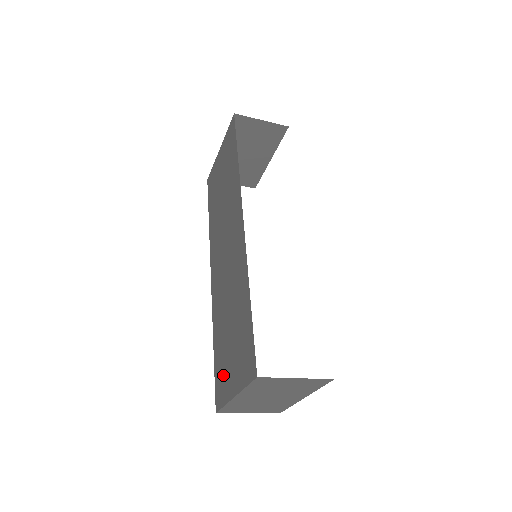
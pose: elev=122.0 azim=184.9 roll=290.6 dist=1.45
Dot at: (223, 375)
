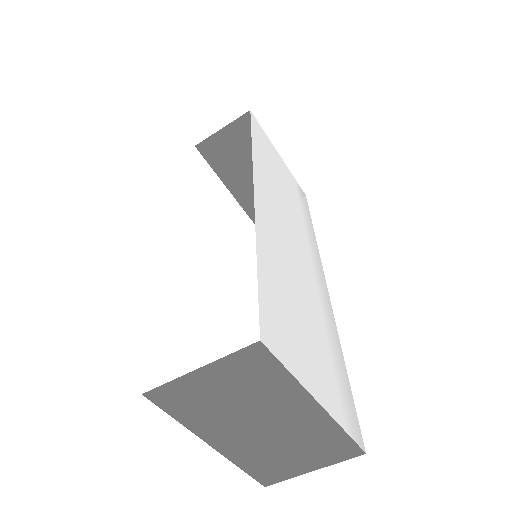
Dot at: occluded
